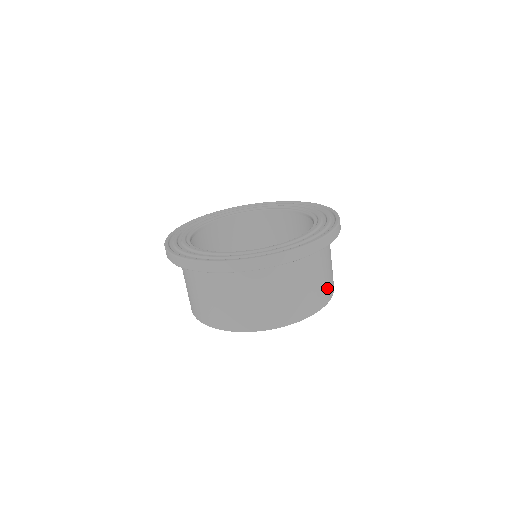
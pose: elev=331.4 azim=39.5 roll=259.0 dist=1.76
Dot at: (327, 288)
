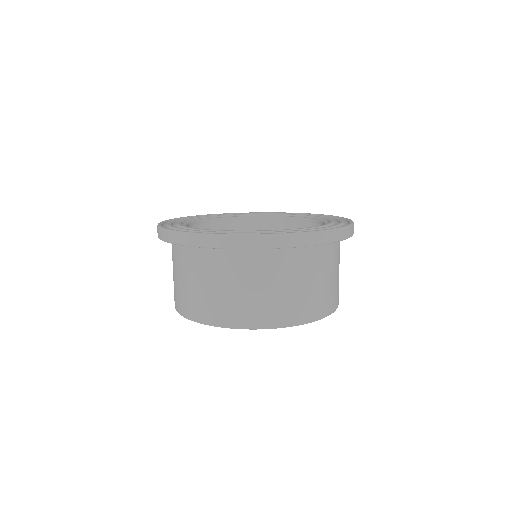
Dot at: (283, 308)
